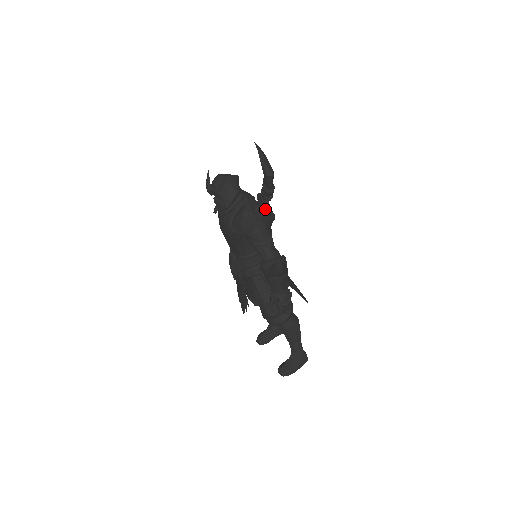
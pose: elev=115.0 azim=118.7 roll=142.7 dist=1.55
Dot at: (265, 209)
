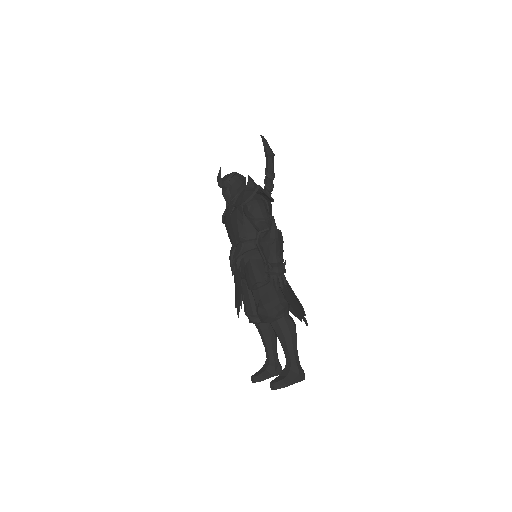
Dot at: occluded
